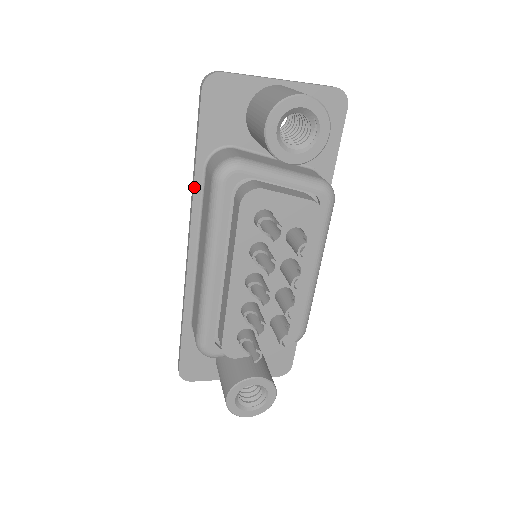
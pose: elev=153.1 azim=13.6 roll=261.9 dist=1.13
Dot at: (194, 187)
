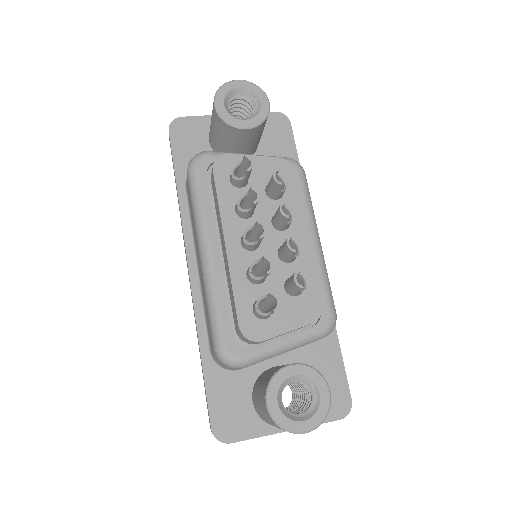
Dot at: (180, 205)
